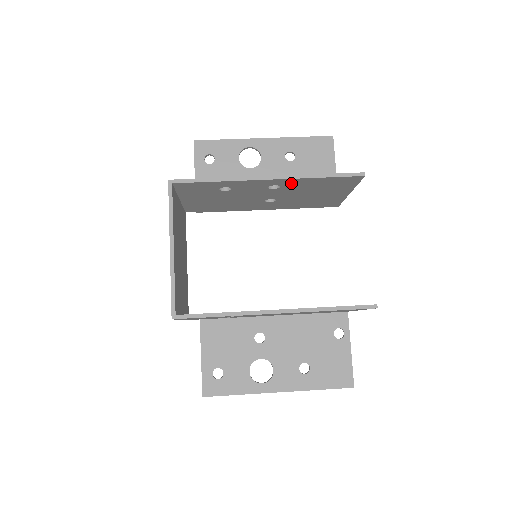
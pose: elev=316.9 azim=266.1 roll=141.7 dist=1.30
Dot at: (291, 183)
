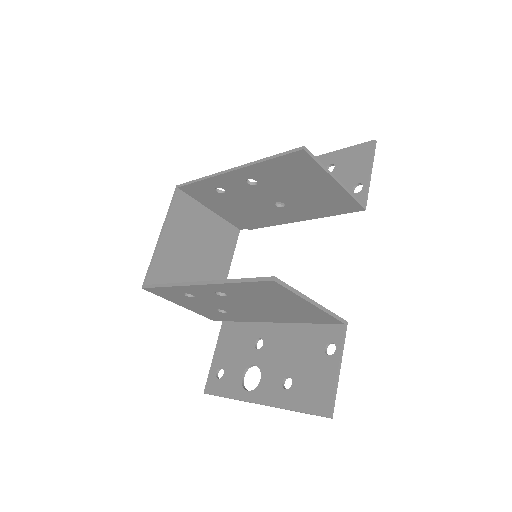
Dot at: (257, 174)
